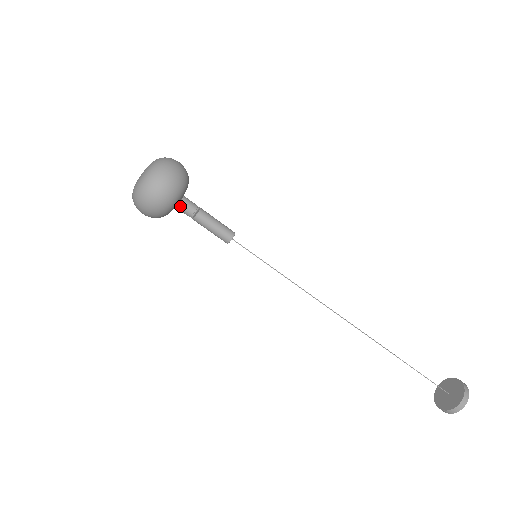
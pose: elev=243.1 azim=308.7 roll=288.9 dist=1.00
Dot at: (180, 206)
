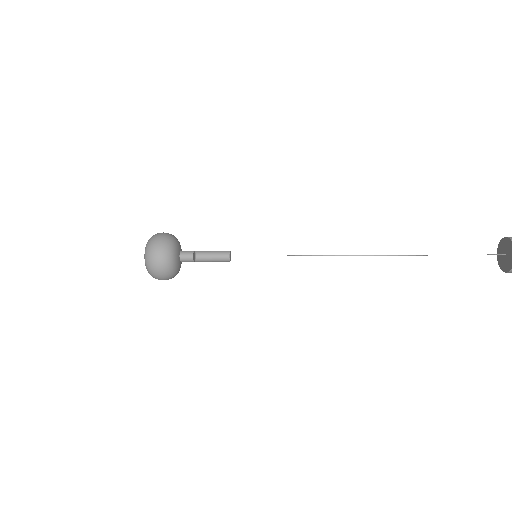
Dot at: (183, 261)
